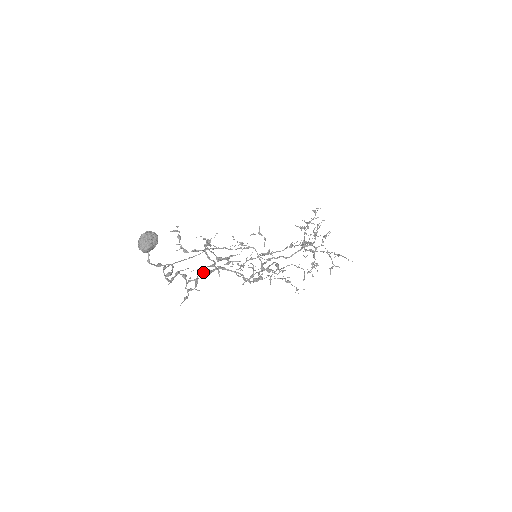
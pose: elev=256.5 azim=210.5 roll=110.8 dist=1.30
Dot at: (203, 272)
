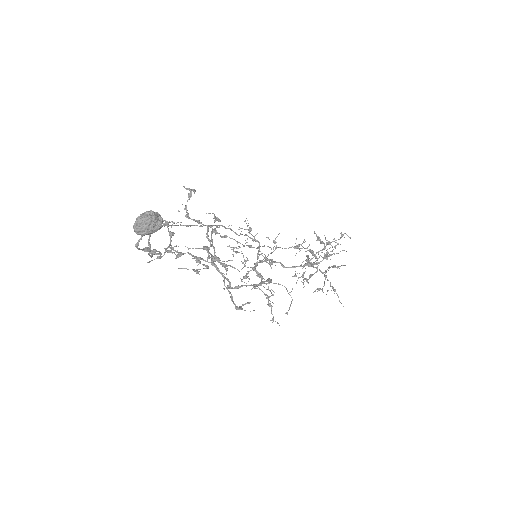
Dot at: occluded
